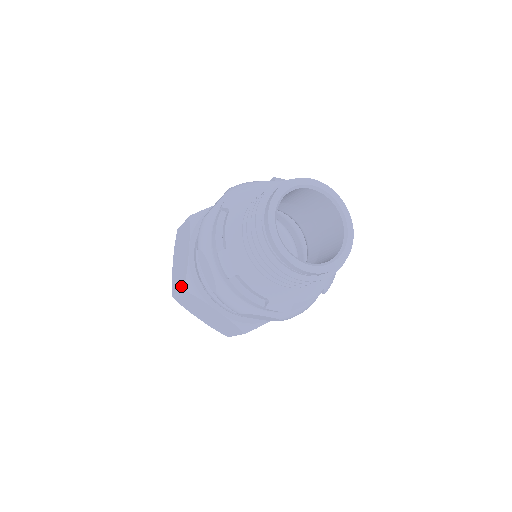
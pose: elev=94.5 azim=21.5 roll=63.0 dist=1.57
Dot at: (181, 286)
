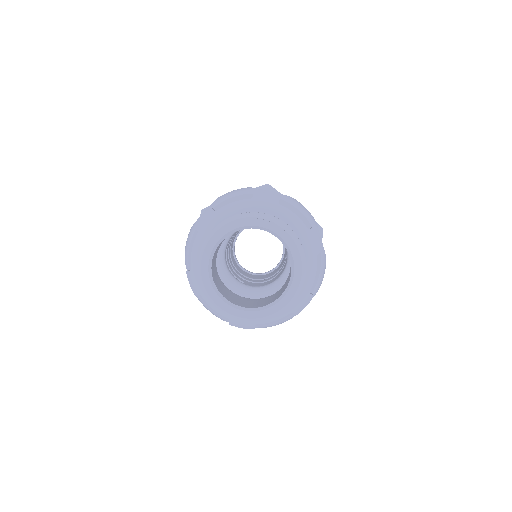
Dot at: occluded
